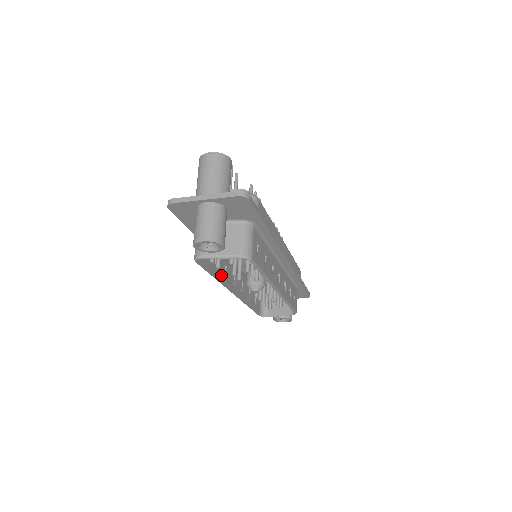
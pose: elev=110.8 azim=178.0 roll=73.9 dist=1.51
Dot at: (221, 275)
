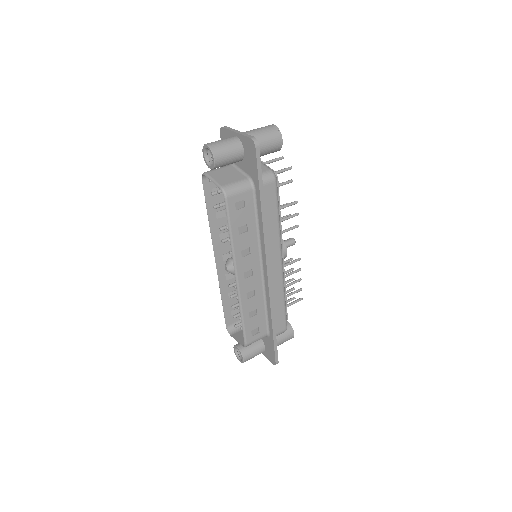
Dot at: (217, 228)
